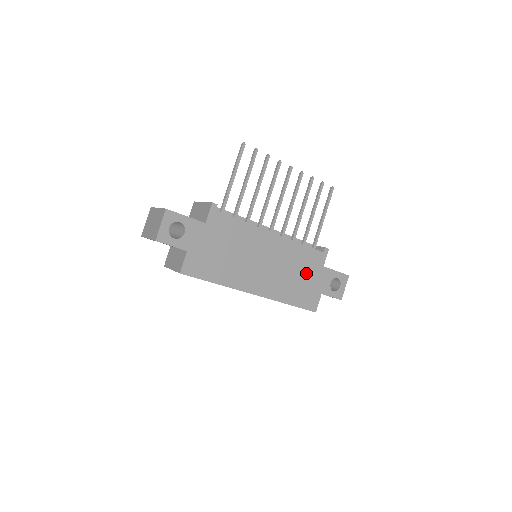
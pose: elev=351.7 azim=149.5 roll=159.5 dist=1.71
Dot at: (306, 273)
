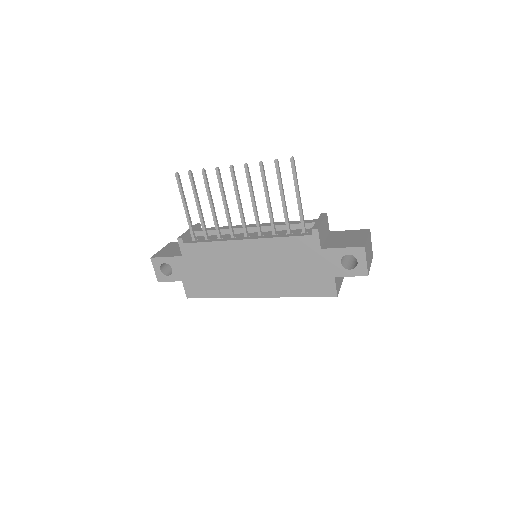
Dot at: (302, 262)
